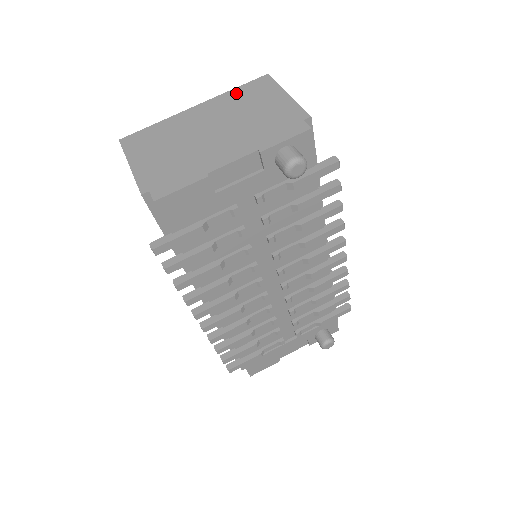
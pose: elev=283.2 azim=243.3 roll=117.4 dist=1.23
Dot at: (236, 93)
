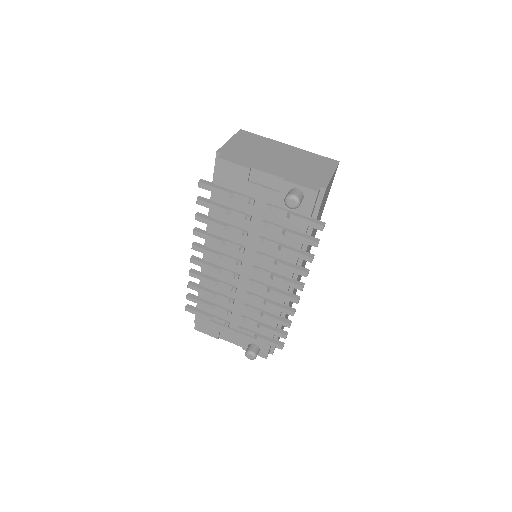
Dot at: (313, 156)
